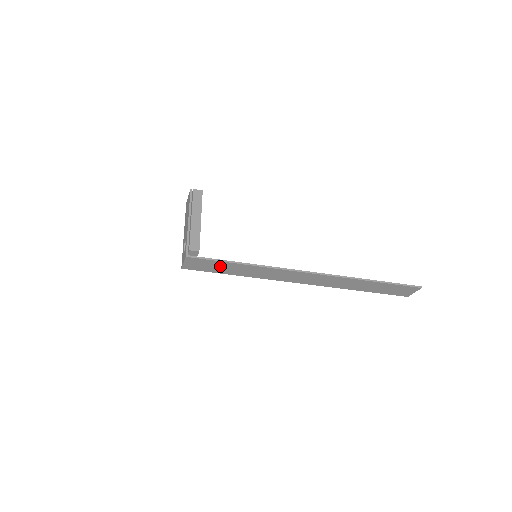
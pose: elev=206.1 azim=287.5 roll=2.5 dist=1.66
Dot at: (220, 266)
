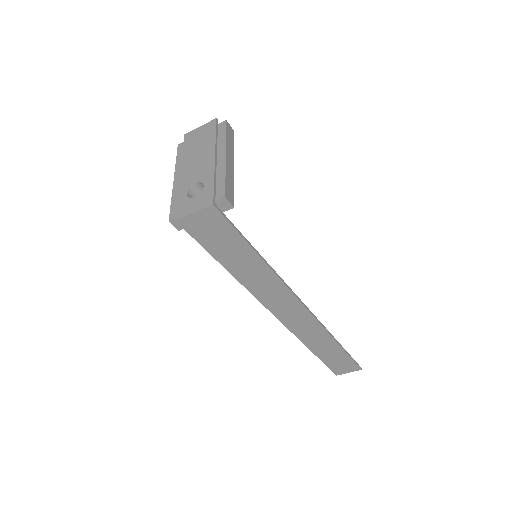
Dot at: (231, 245)
